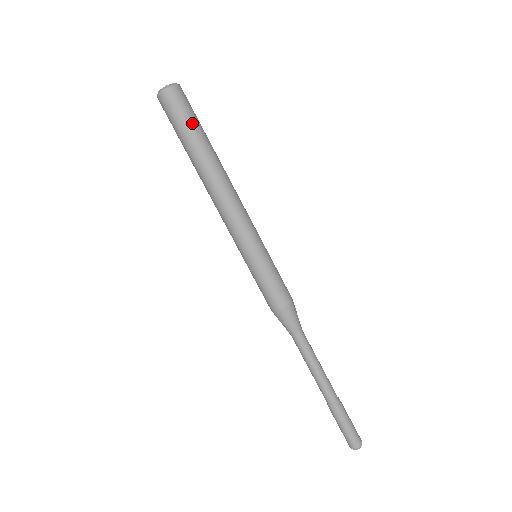
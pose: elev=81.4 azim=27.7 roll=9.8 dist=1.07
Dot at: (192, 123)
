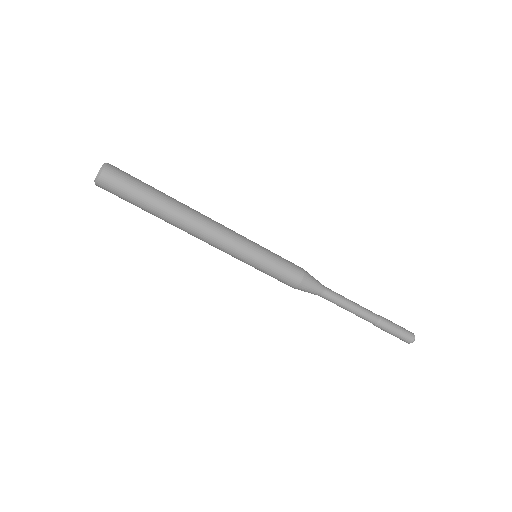
Dot at: (139, 191)
